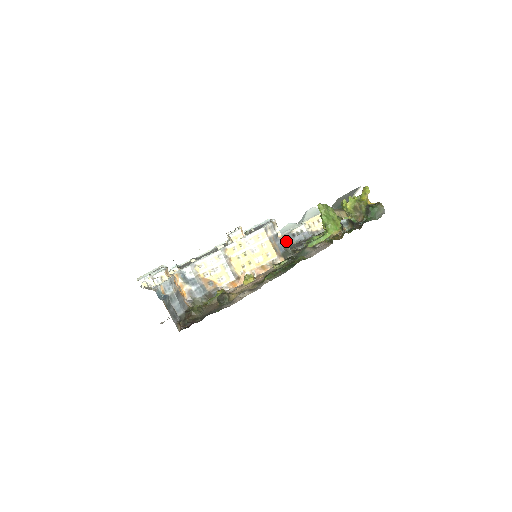
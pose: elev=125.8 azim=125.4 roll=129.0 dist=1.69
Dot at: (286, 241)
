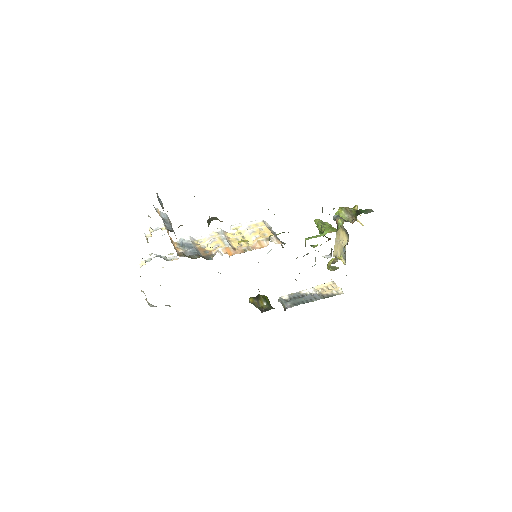
Dot at: (295, 299)
